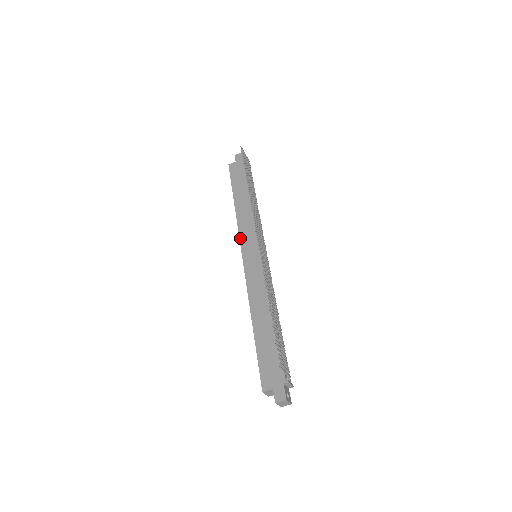
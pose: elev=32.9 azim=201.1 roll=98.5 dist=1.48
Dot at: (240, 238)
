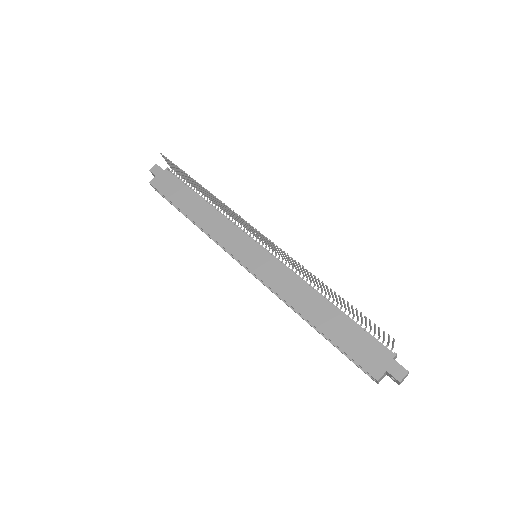
Dot at: (225, 247)
